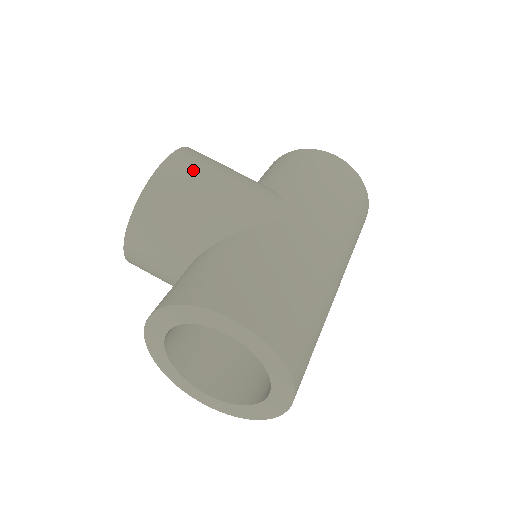
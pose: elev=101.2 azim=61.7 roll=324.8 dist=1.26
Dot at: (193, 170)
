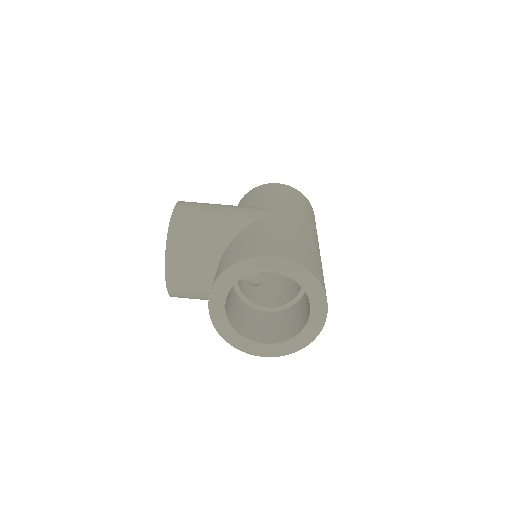
Dot at: (196, 207)
